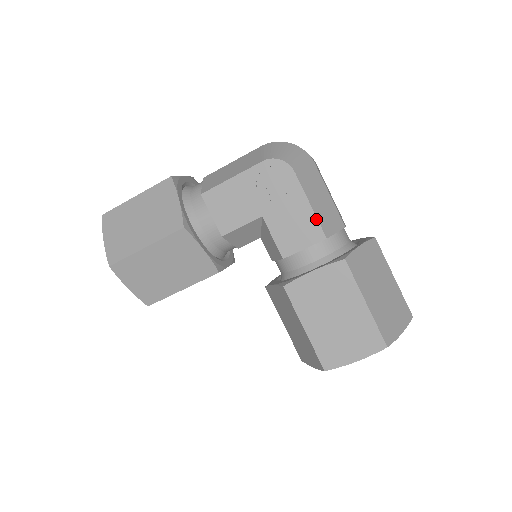
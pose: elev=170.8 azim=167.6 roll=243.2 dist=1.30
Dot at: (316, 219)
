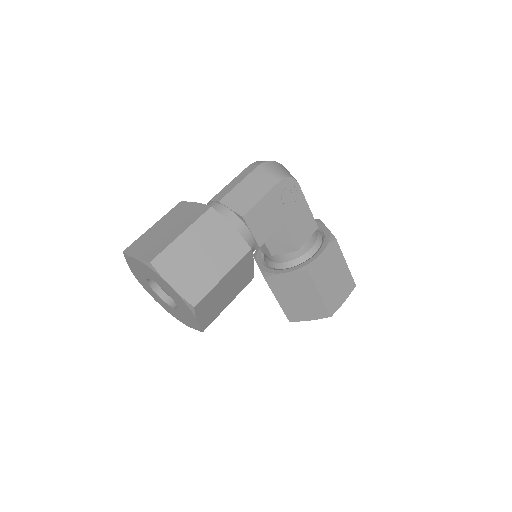
Dot at: (312, 216)
